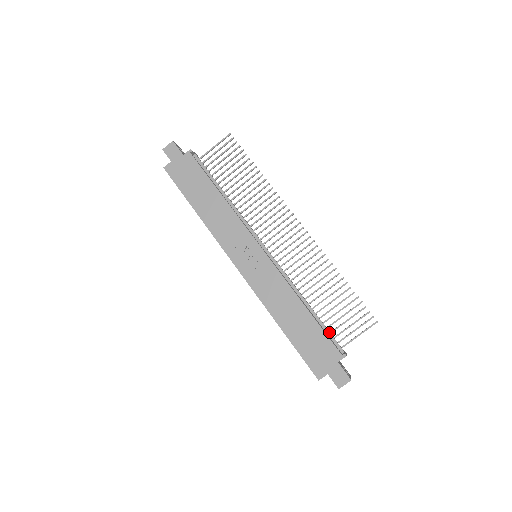
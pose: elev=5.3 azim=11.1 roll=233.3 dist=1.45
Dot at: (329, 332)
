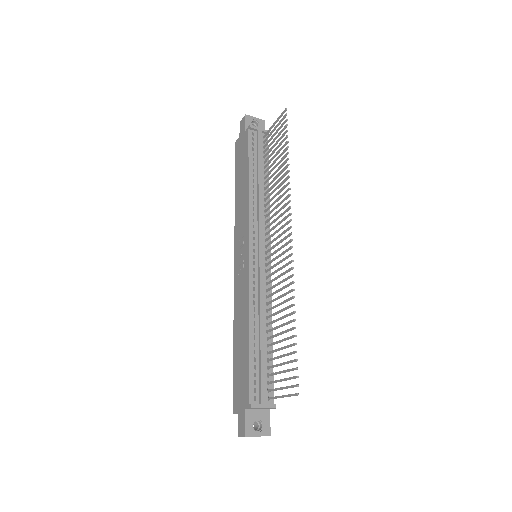
Dot at: (260, 372)
